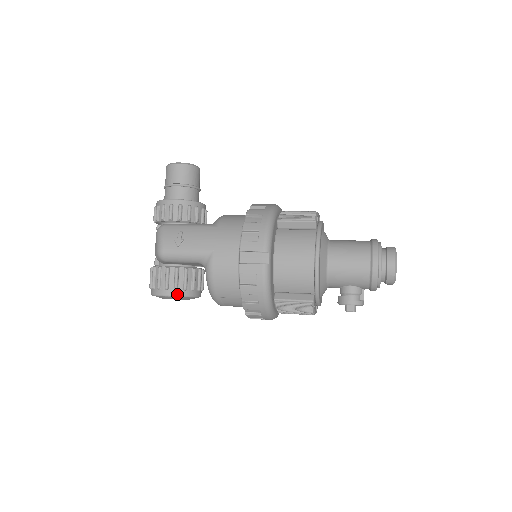
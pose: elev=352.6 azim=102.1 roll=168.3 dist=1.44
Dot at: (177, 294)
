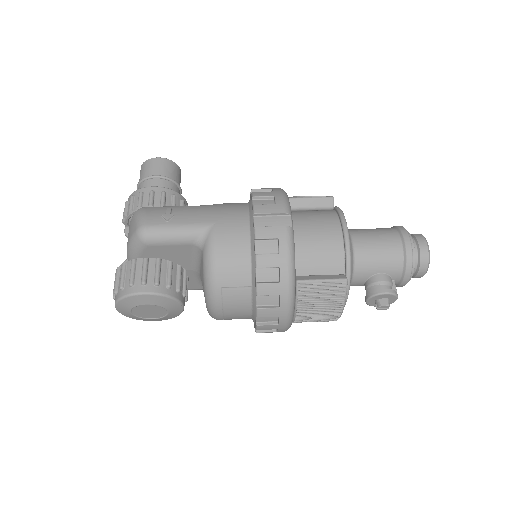
Dot at: (158, 291)
